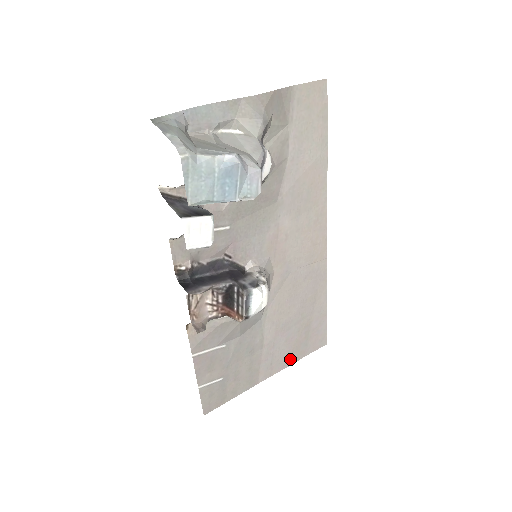
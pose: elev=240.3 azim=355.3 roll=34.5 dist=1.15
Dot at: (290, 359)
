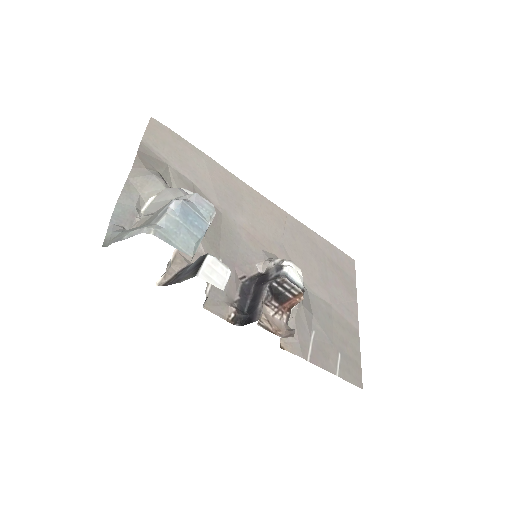
Dot at: (352, 294)
